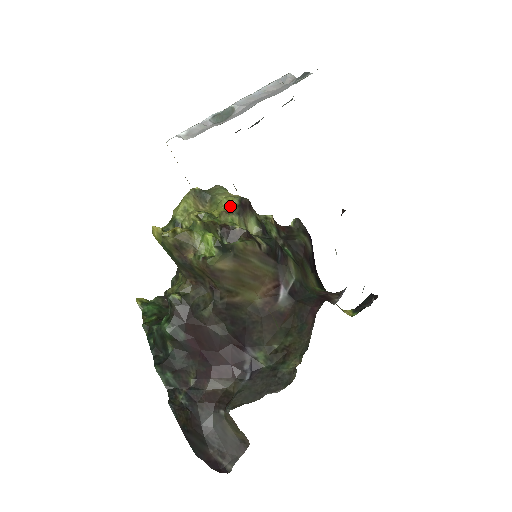
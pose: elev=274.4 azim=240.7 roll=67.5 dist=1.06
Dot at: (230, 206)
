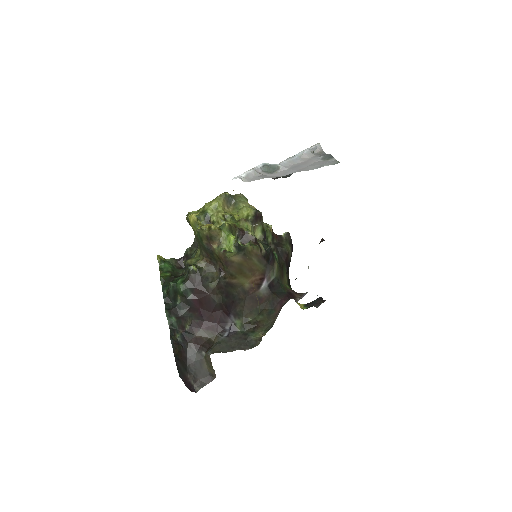
Dot at: (248, 215)
